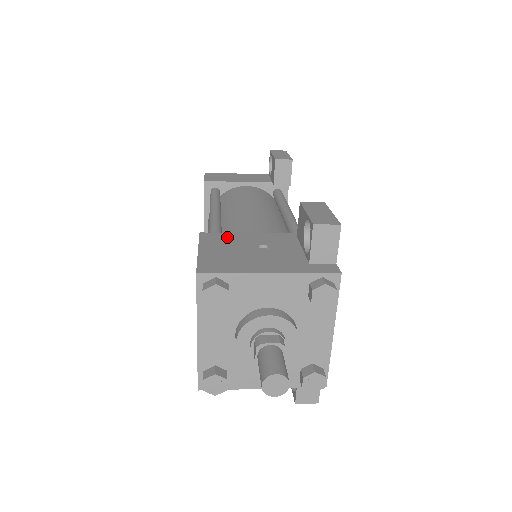
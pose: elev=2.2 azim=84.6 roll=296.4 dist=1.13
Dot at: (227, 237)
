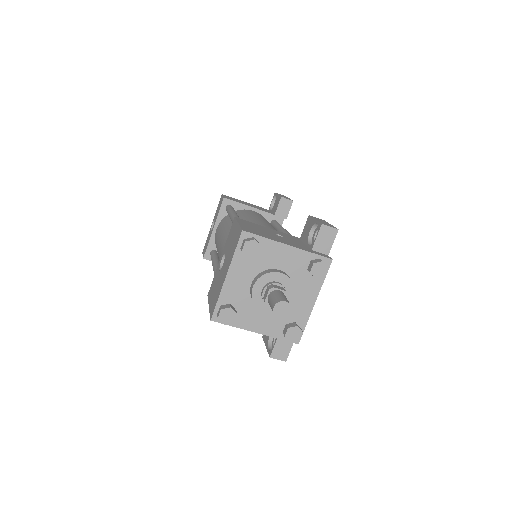
Dot at: (254, 224)
